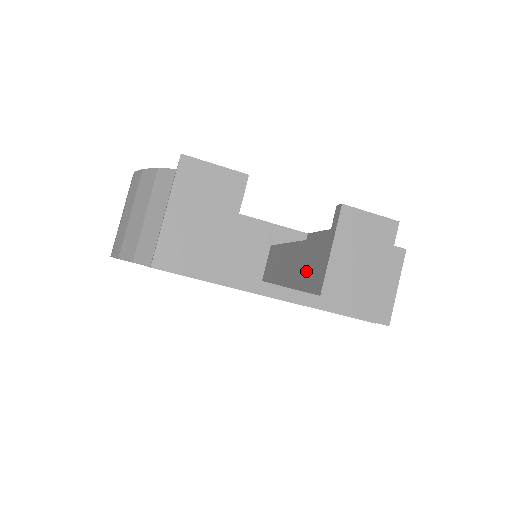
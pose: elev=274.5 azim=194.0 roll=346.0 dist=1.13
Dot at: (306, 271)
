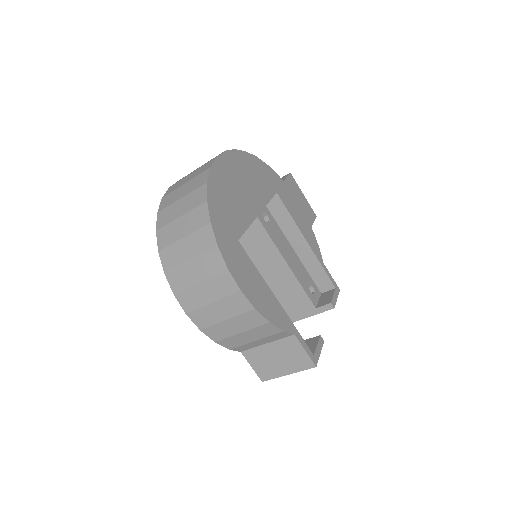
Dot at: (288, 297)
